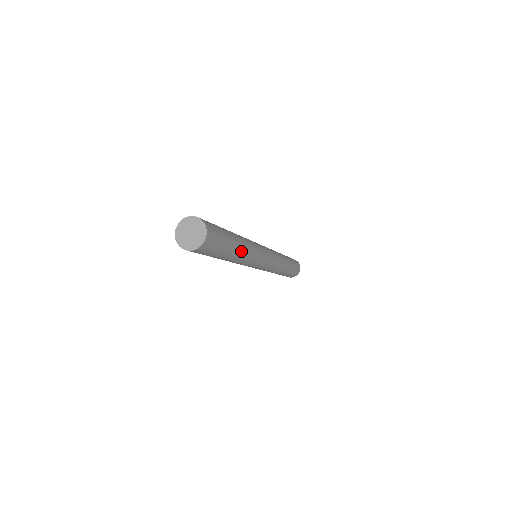
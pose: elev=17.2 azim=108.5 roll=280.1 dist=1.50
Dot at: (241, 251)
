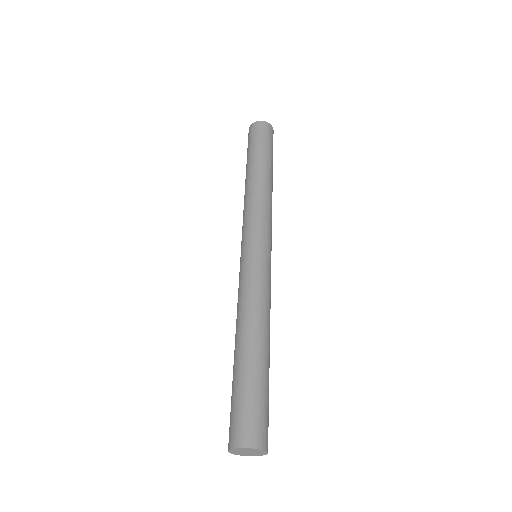
Dot at: occluded
